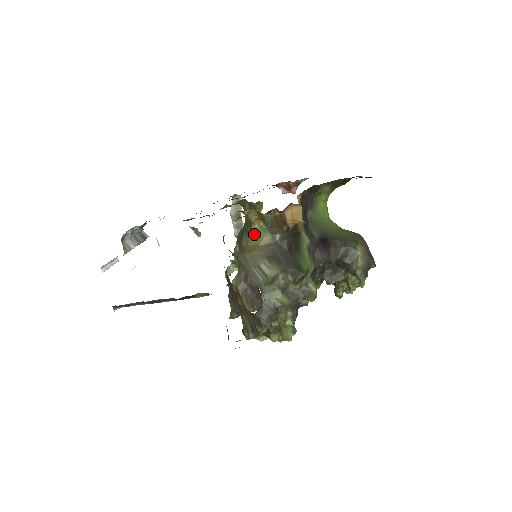
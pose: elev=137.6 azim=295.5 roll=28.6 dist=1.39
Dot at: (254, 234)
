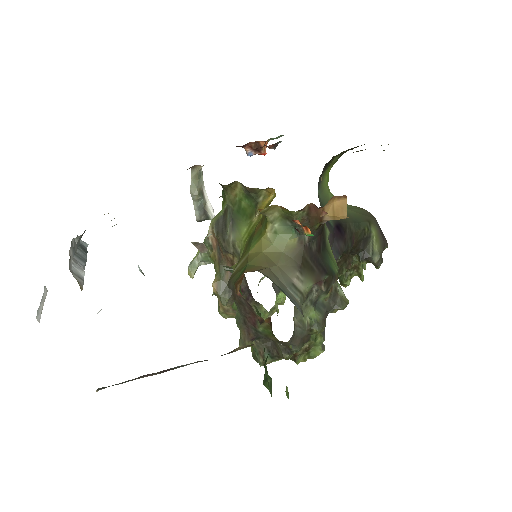
Dot at: (272, 236)
